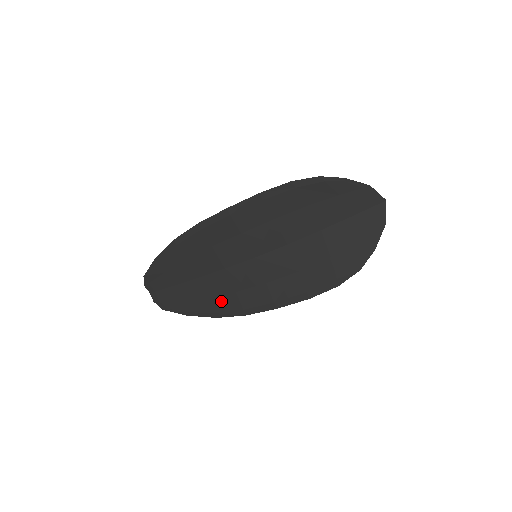
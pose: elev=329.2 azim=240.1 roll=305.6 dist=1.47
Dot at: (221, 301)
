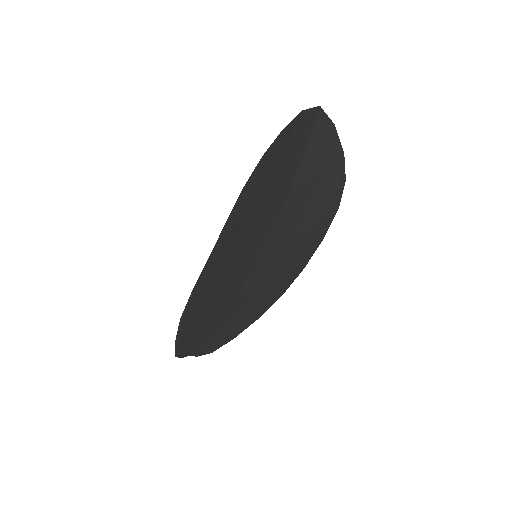
Dot at: (256, 306)
